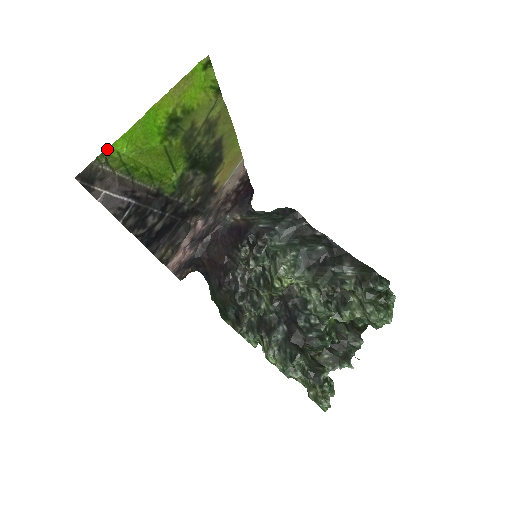
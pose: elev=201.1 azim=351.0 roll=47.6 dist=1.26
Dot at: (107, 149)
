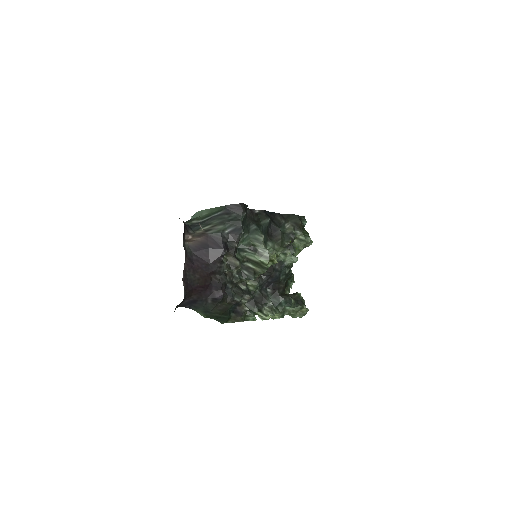
Dot at: occluded
